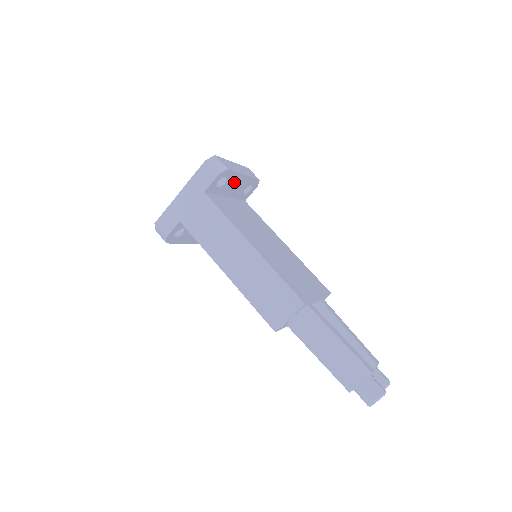
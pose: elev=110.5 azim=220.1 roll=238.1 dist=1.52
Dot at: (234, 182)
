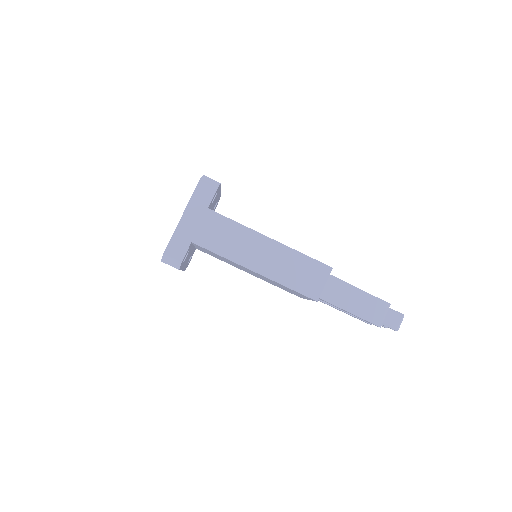
Dot at: (216, 198)
